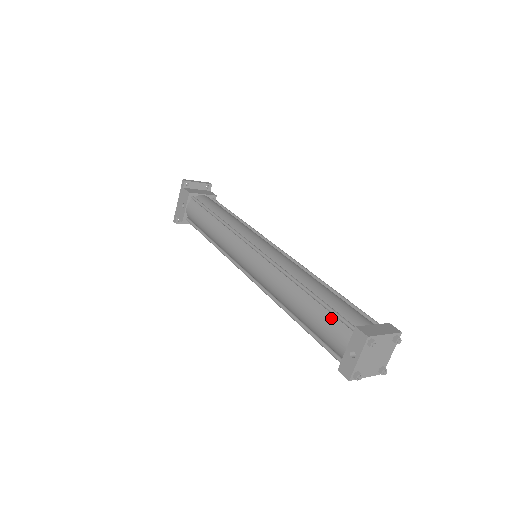
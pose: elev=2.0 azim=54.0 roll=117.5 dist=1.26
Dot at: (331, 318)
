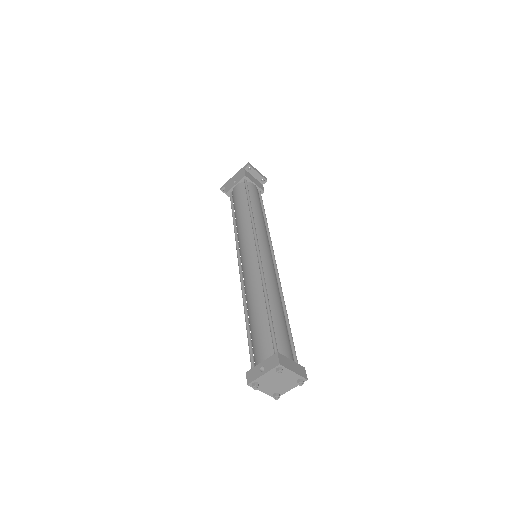
Dot at: (268, 335)
